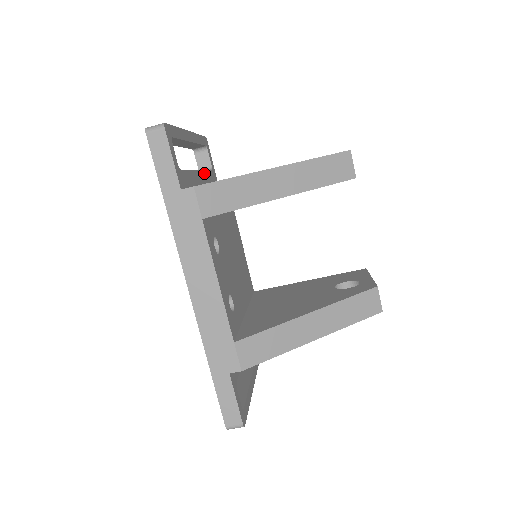
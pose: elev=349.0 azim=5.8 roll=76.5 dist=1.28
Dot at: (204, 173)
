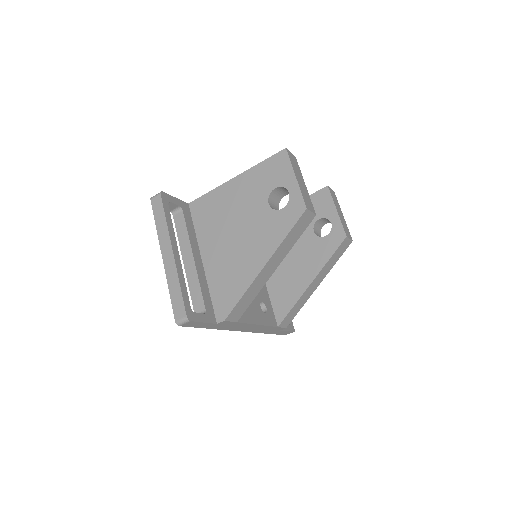
Dot at: (191, 242)
